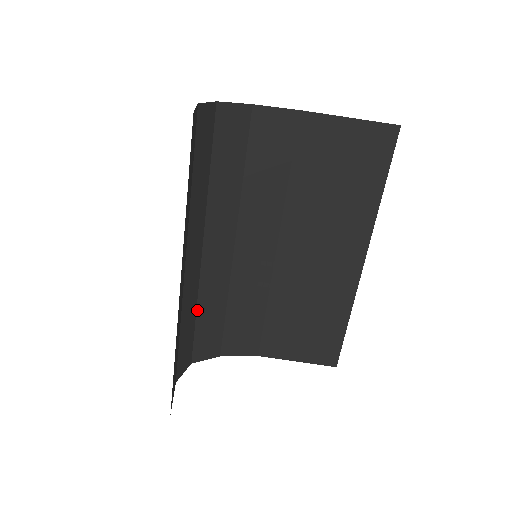
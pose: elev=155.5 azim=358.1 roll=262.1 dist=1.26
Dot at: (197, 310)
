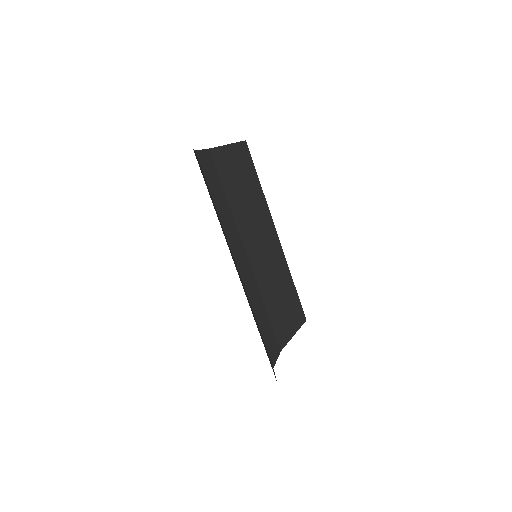
Dot at: (257, 327)
